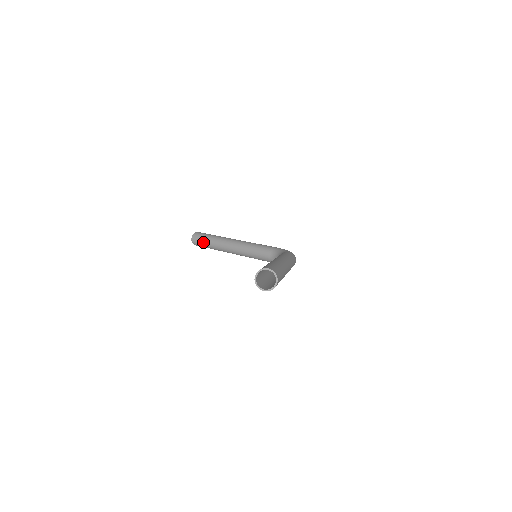
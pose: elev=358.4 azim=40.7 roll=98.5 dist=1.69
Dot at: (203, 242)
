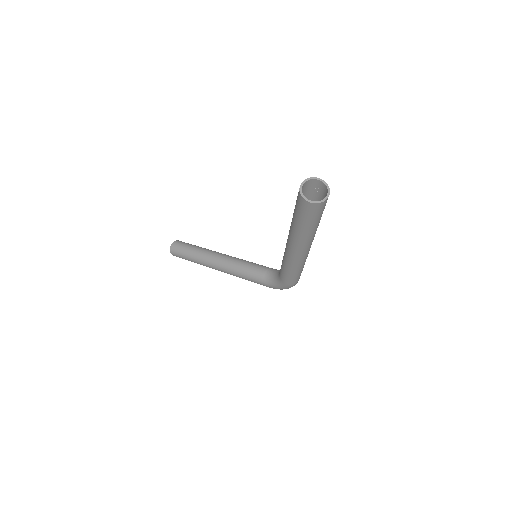
Dot at: (185, 248)
